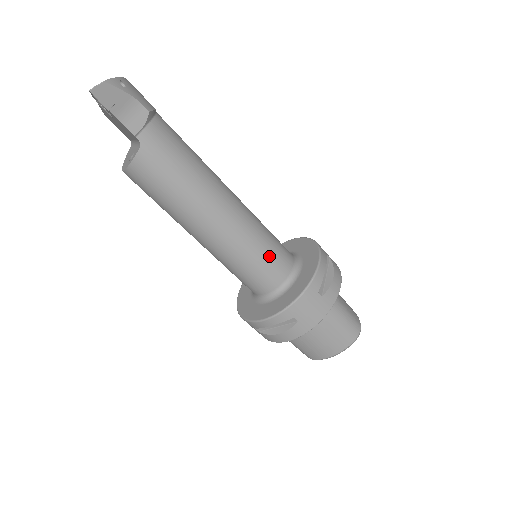
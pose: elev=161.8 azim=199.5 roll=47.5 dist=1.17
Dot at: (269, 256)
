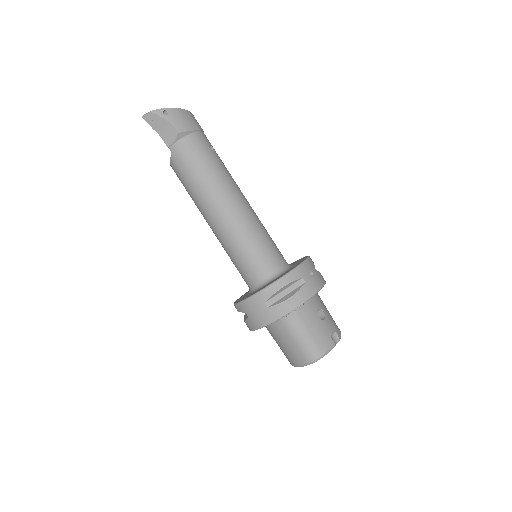
Dot at: (248, 259)
